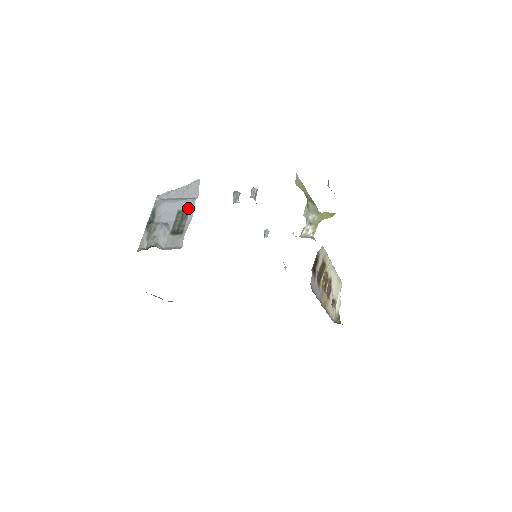
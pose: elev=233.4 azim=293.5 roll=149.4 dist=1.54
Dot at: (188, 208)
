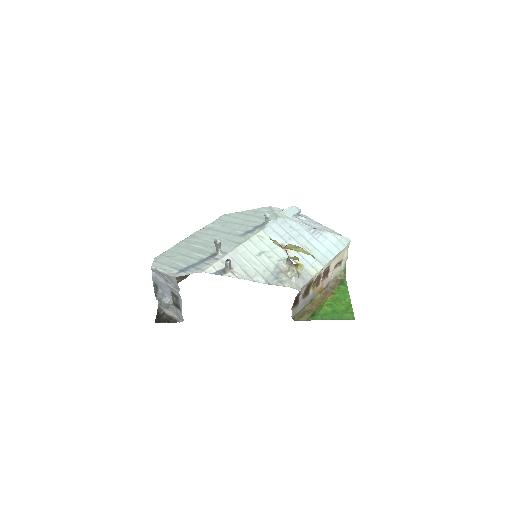
Dot at: (177, 294)
